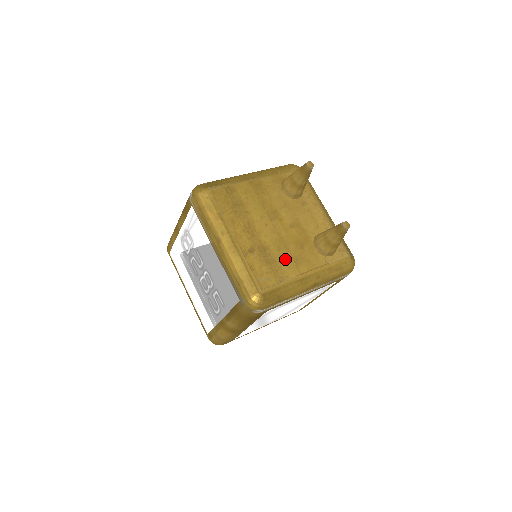
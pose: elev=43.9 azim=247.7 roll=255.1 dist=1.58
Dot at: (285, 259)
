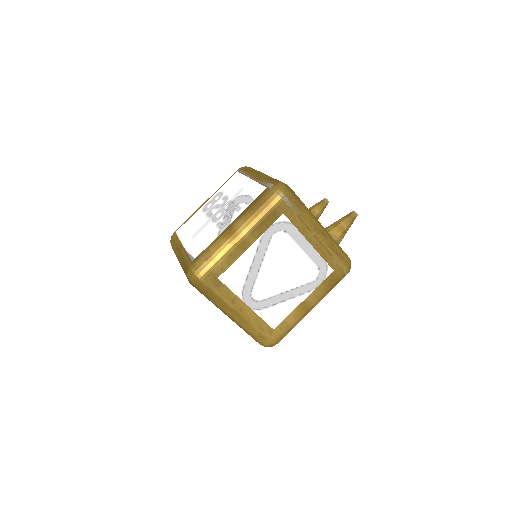
Dot at: occluded
